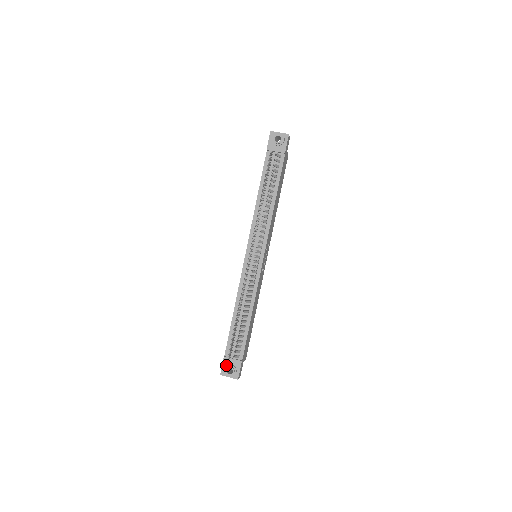
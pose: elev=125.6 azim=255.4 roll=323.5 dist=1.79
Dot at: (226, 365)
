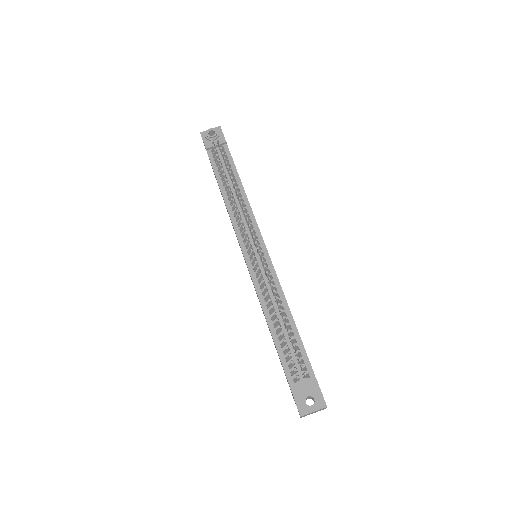
Dot at: (300, 398)
